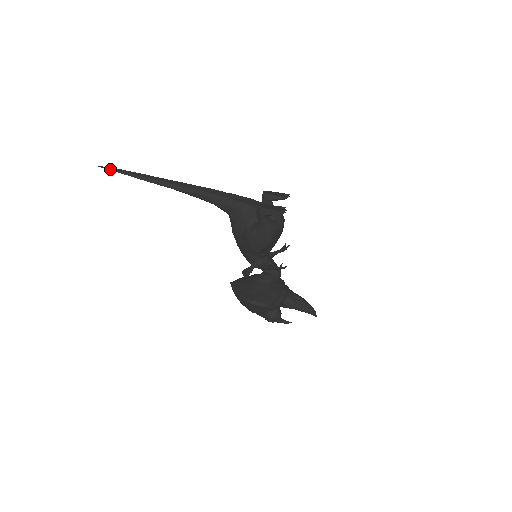
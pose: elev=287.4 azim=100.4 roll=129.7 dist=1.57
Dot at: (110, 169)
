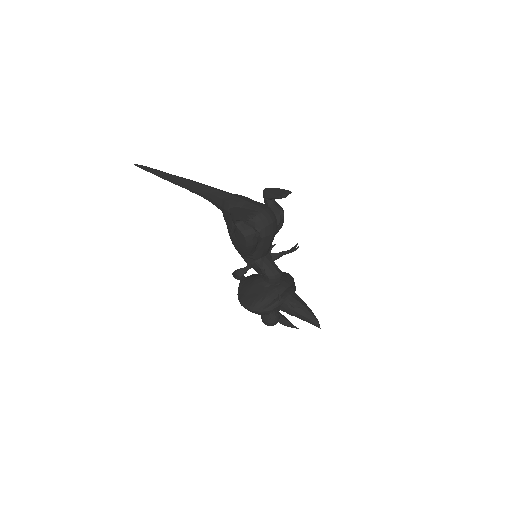
Dot at: (140, 167)
